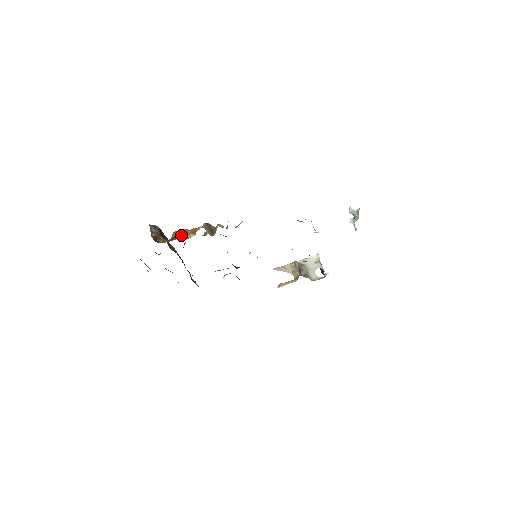
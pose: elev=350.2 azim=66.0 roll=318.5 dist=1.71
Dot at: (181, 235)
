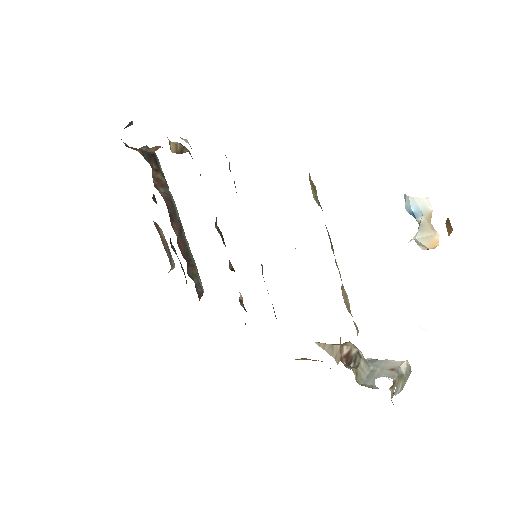
Dot at: (152, 149)
